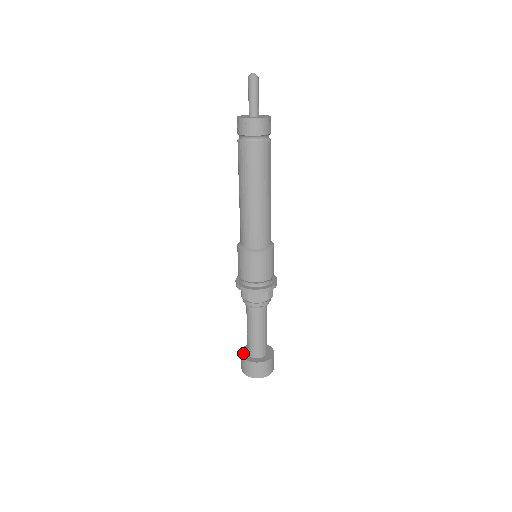
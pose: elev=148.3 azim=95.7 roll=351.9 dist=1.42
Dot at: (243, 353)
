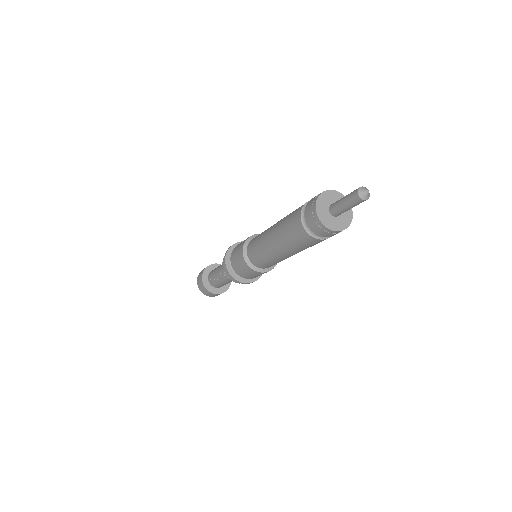
Dot at: (206, 285)
